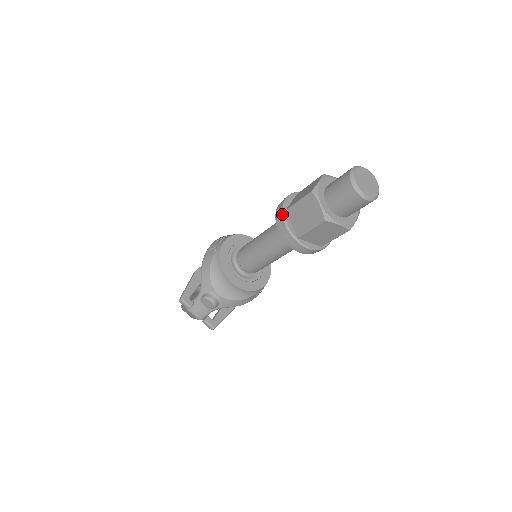
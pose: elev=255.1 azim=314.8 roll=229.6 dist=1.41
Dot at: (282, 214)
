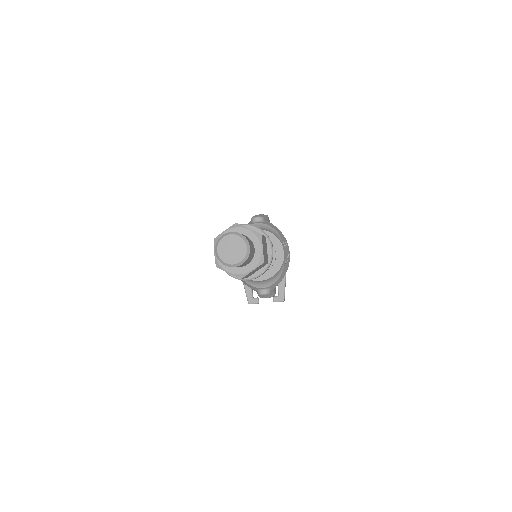
Dot at: occluded
